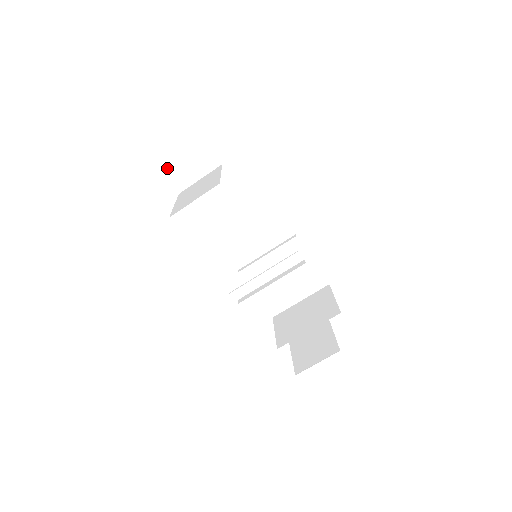
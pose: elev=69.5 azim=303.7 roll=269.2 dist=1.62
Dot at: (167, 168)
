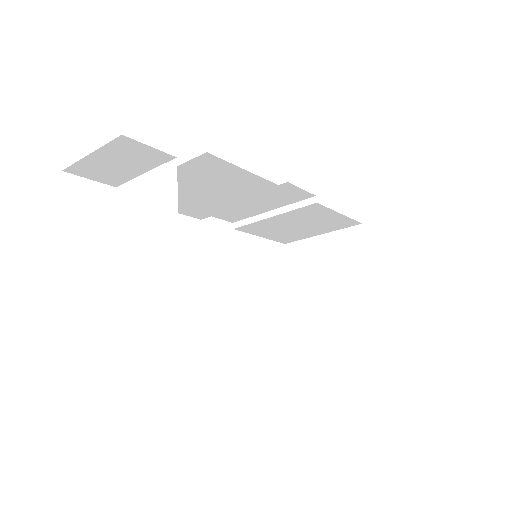
Dot at: (79, 170)
